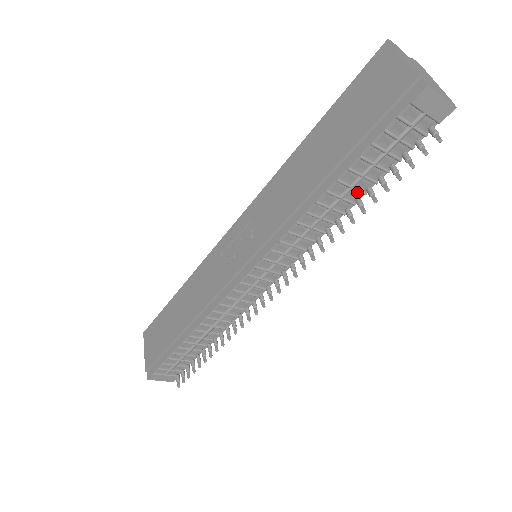
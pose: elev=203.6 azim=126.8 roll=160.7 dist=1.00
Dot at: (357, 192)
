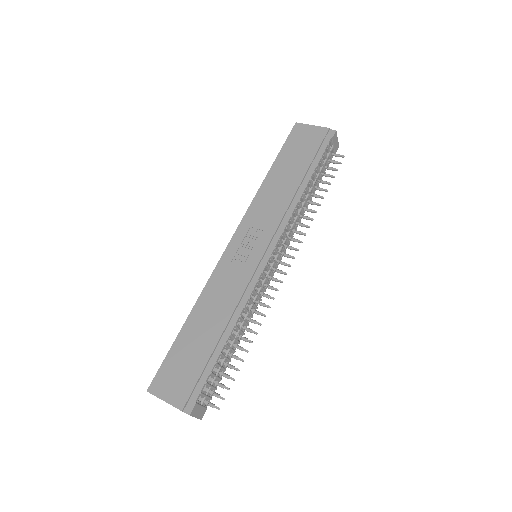
Dot at: (313, 191)
